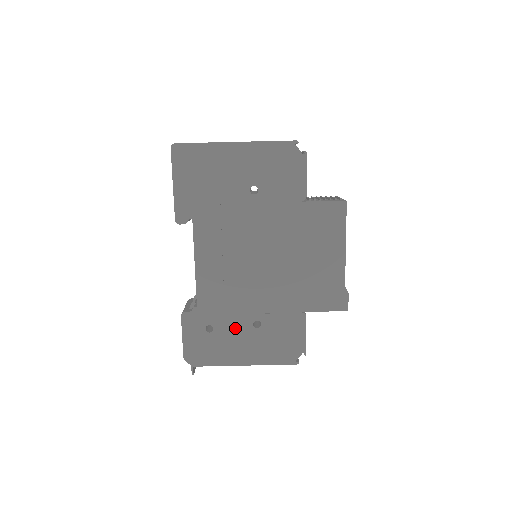
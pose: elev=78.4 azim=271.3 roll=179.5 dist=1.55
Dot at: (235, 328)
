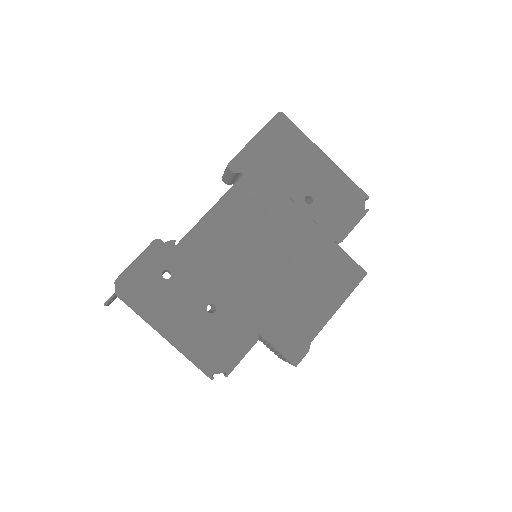
Dot at: (189, 294)
